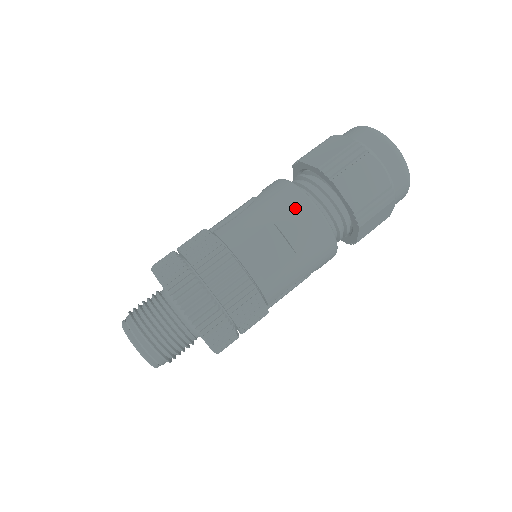
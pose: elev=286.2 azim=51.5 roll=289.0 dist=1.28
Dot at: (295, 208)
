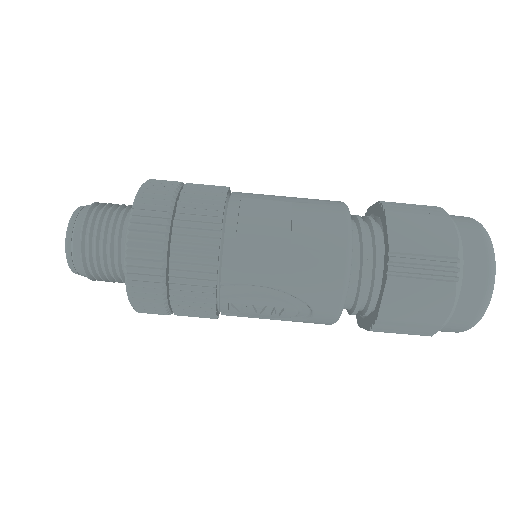
Dot at: (325, 207)
